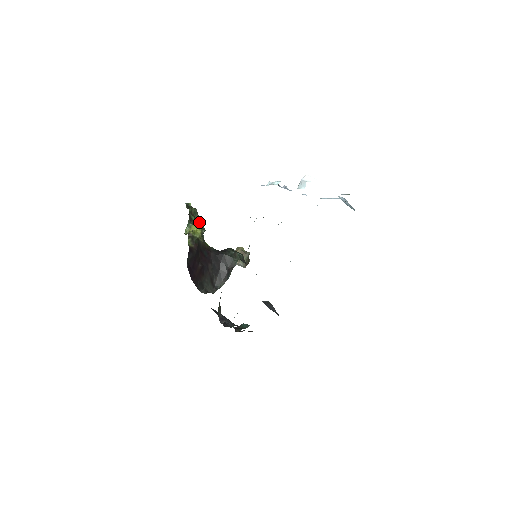
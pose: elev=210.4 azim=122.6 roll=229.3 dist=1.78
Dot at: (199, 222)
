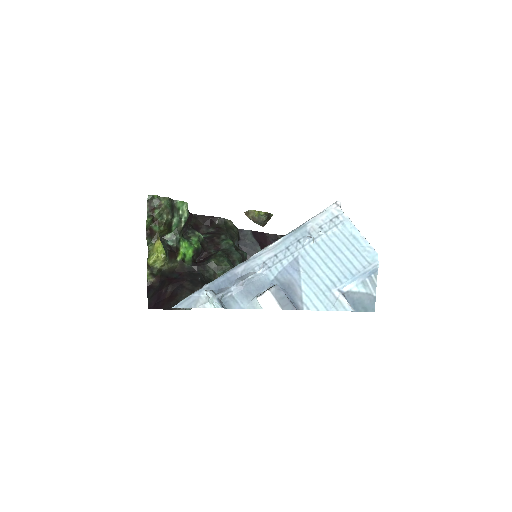
Dot at: (174, 215)
